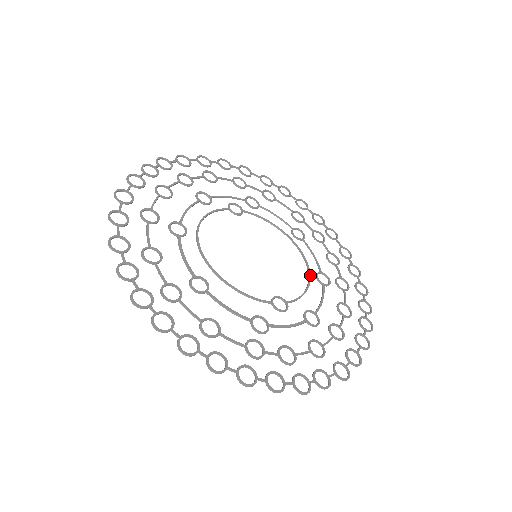
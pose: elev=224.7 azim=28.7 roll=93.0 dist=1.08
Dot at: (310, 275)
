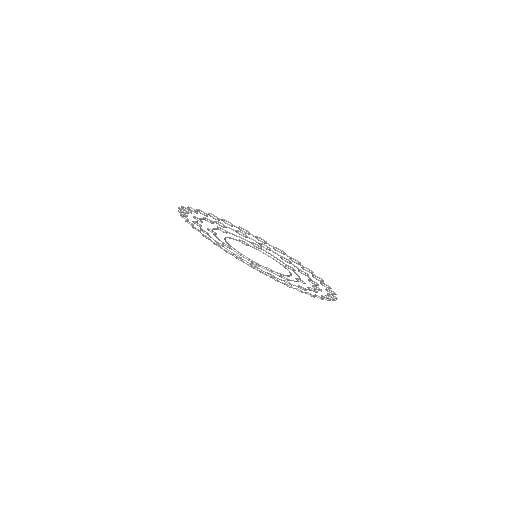
Dot at: (282, 264)
